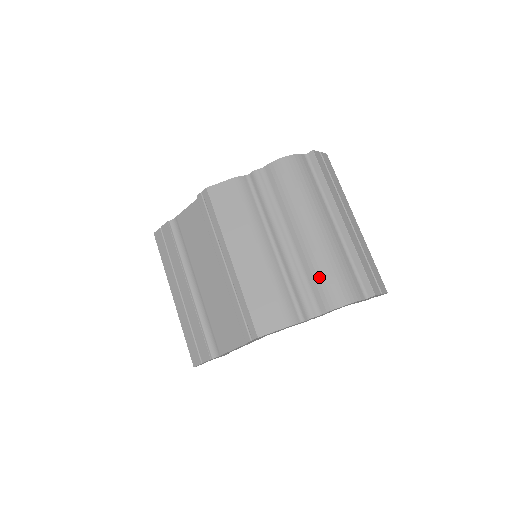
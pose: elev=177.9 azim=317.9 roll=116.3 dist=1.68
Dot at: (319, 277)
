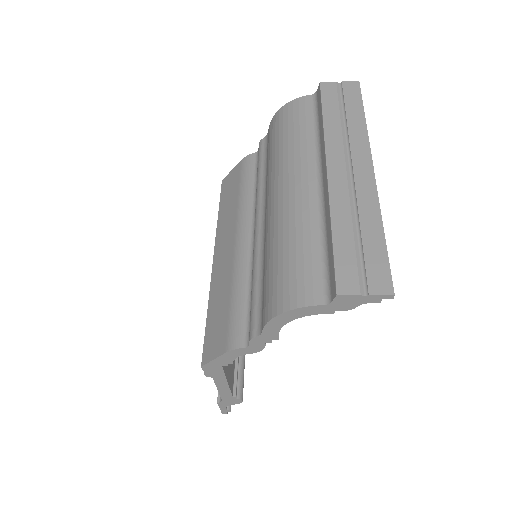
Dot at: (267, 269)
